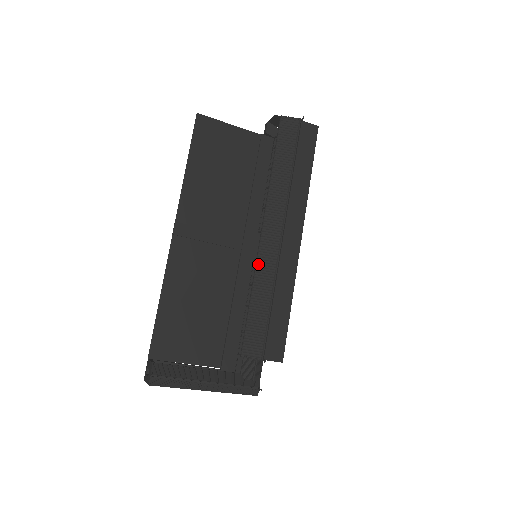
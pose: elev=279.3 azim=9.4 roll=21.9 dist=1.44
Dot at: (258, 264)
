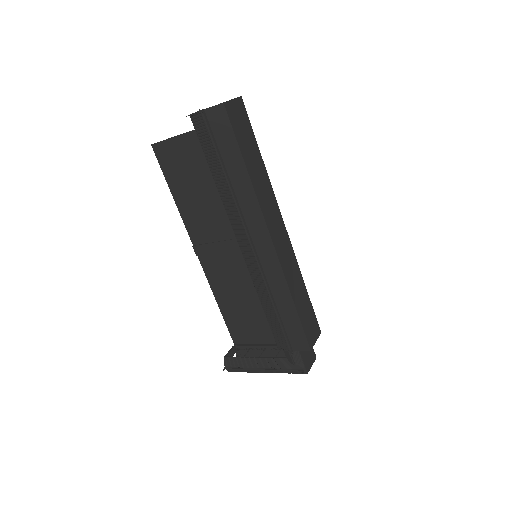
Dot at: (250, 272)
